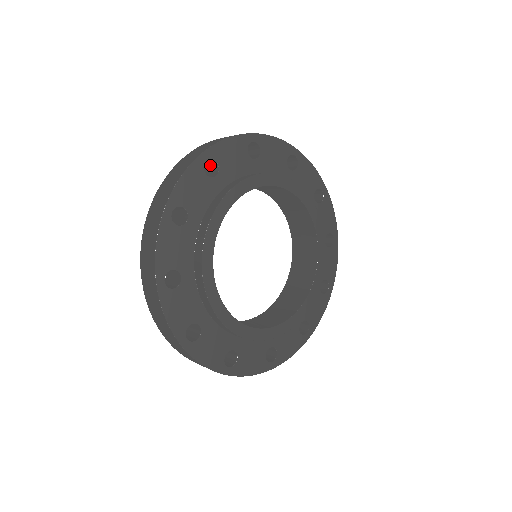
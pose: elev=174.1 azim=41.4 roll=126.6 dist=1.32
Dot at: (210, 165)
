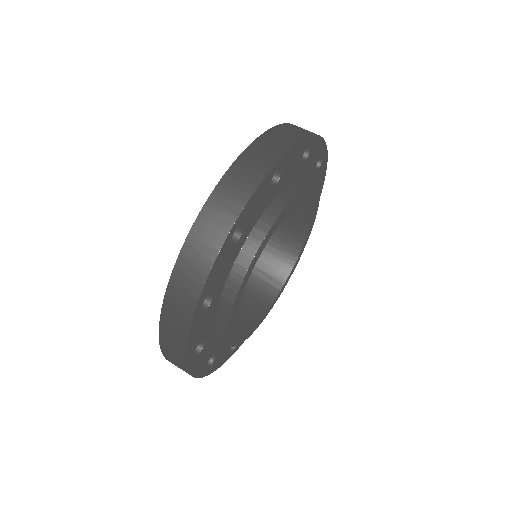
Dot at: occluded
